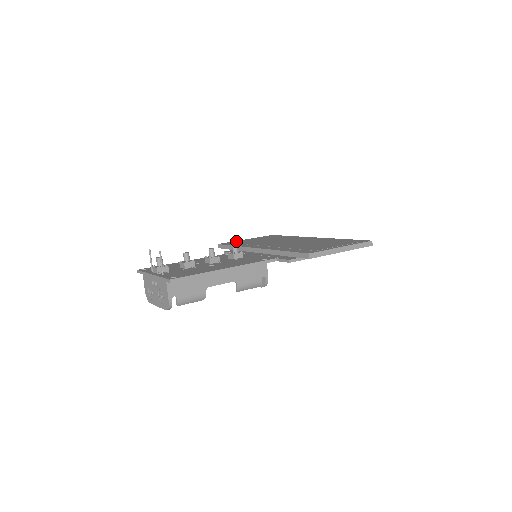
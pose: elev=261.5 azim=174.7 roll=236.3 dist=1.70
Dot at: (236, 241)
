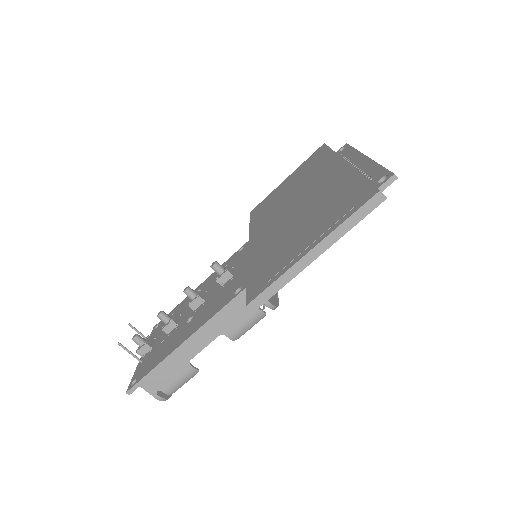
Dot at: (269, 196)
